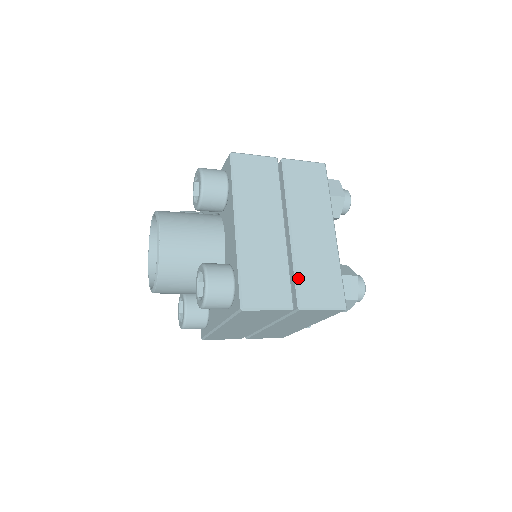
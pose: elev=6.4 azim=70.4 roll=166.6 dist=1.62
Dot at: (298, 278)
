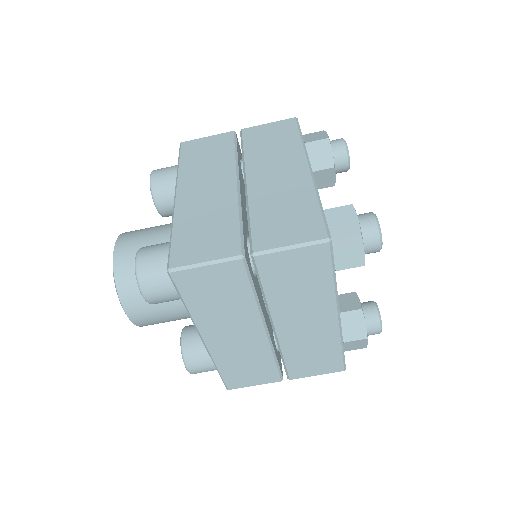
Dot at: (252, 223)
